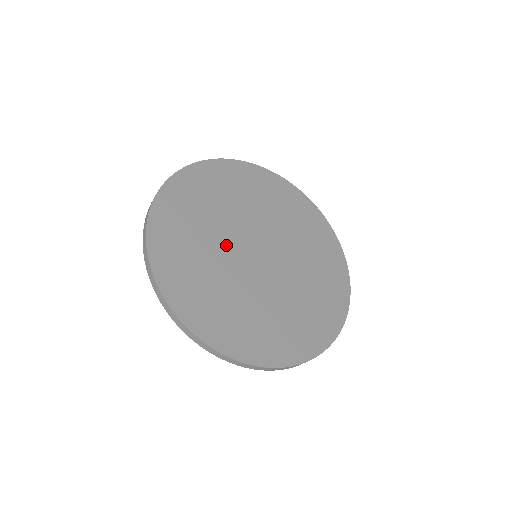
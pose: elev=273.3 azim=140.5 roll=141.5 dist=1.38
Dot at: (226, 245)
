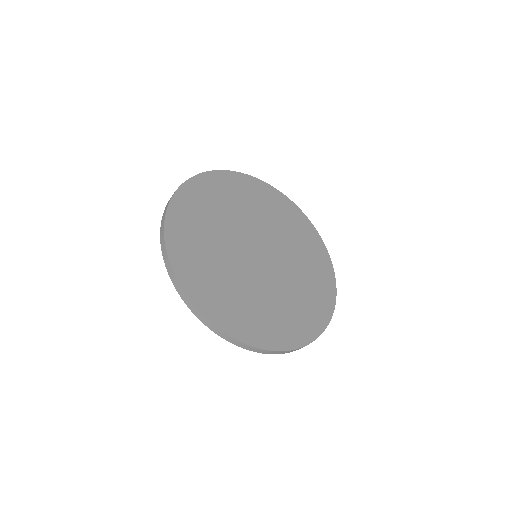
Dot at: (245, 226)
